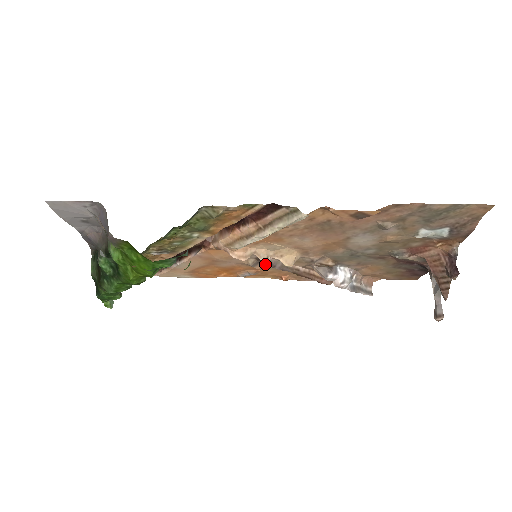
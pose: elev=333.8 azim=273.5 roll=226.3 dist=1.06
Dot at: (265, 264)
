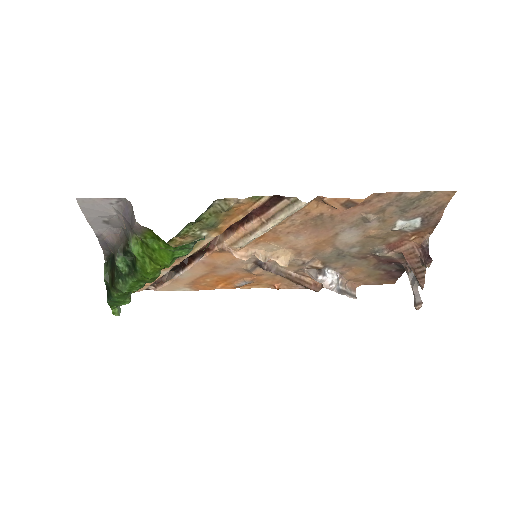
Dot at: (262, 268)
